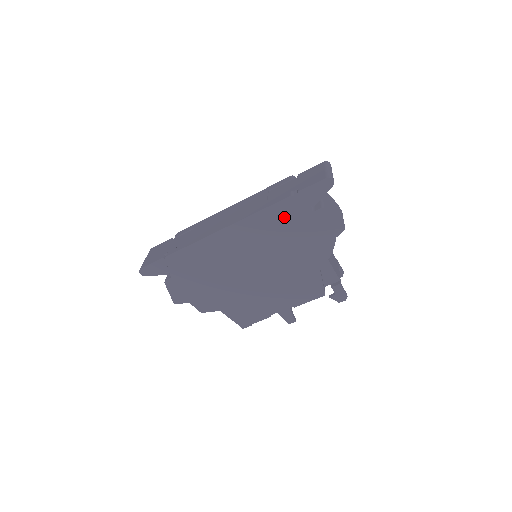
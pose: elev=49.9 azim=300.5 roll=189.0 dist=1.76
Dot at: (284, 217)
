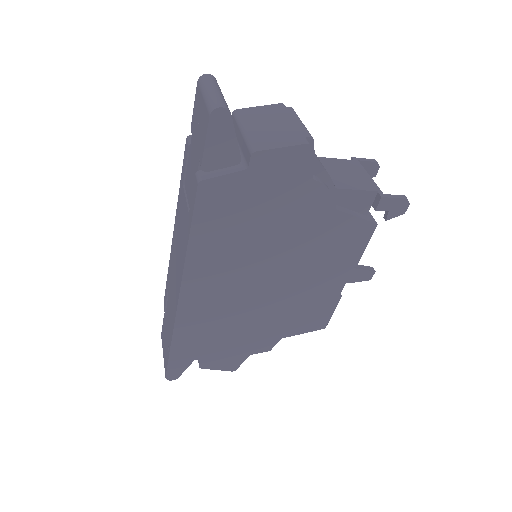
Dot at: (224, 210)
